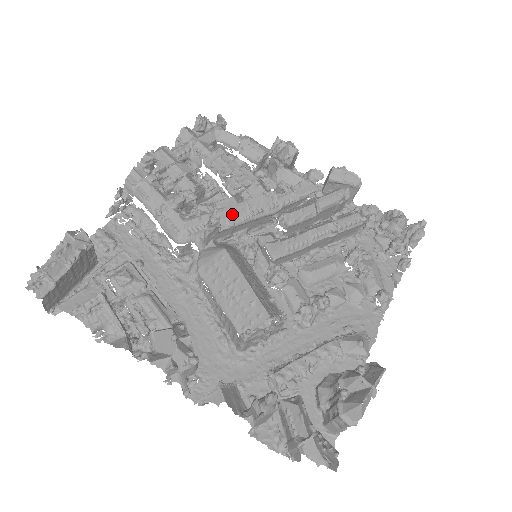
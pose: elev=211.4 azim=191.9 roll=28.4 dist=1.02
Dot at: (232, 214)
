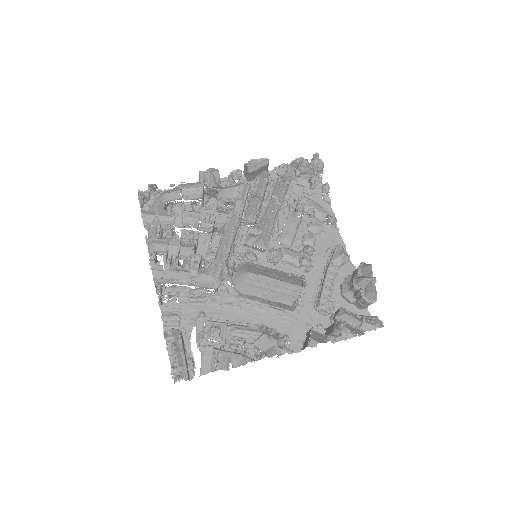
Dot at: (225, 245)
